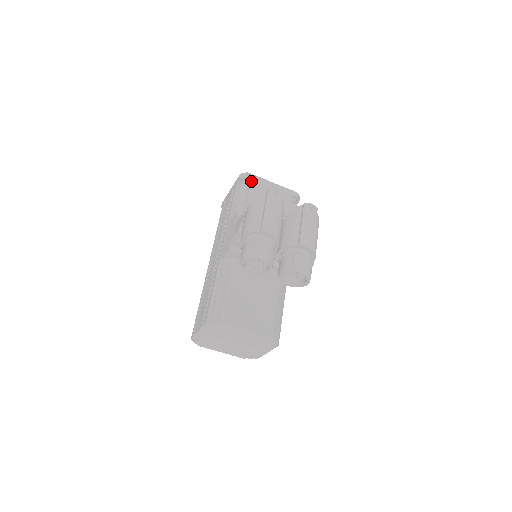
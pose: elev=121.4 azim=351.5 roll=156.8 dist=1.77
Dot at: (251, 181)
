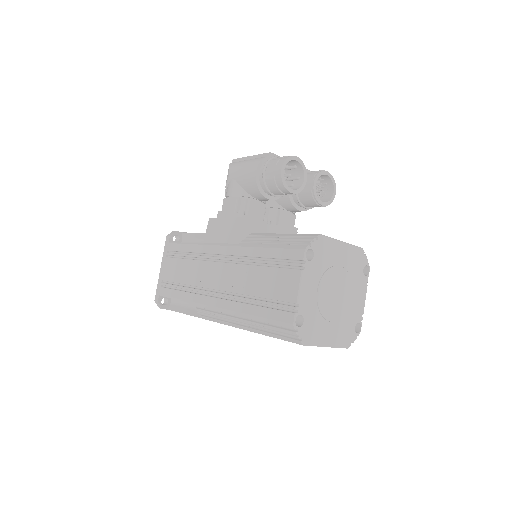
Dot at: (184, 232)
